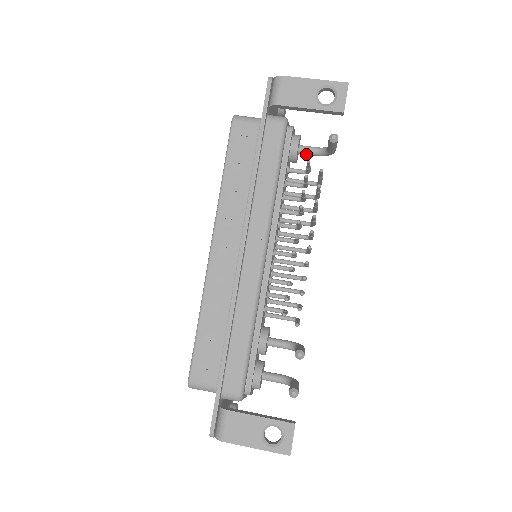
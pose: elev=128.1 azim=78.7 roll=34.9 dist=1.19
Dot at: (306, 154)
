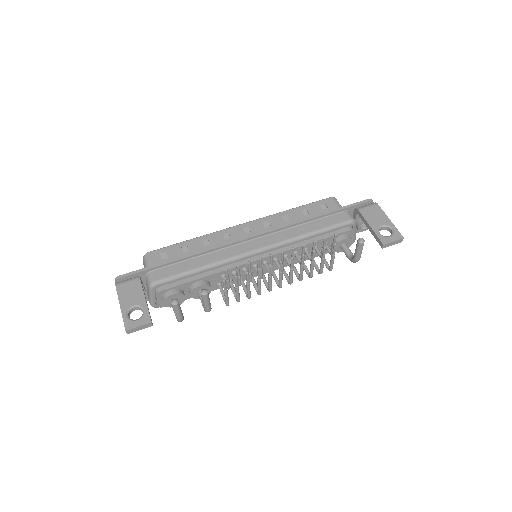
Dot at: (344, 251)
